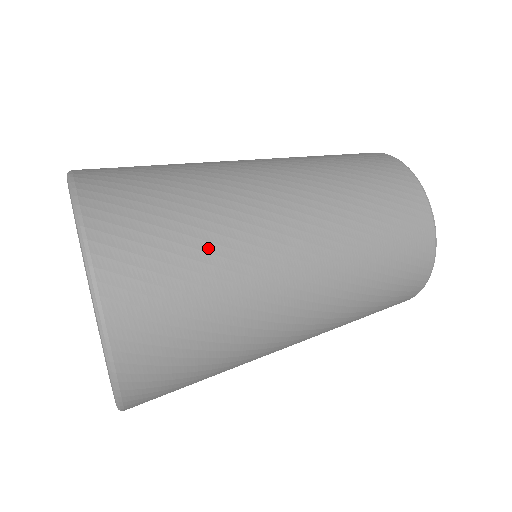
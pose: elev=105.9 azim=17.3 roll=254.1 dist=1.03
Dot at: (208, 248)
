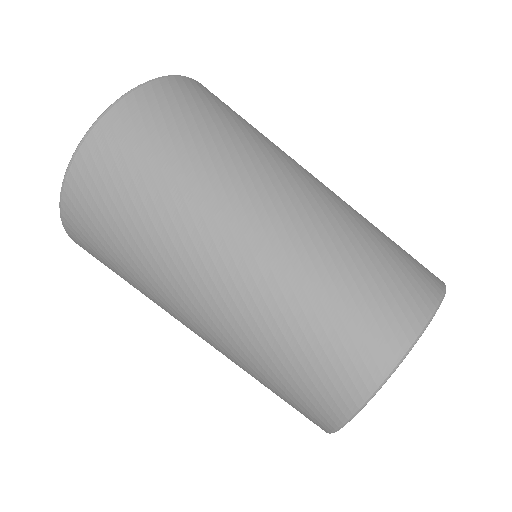
Dot at: (230, 130)
